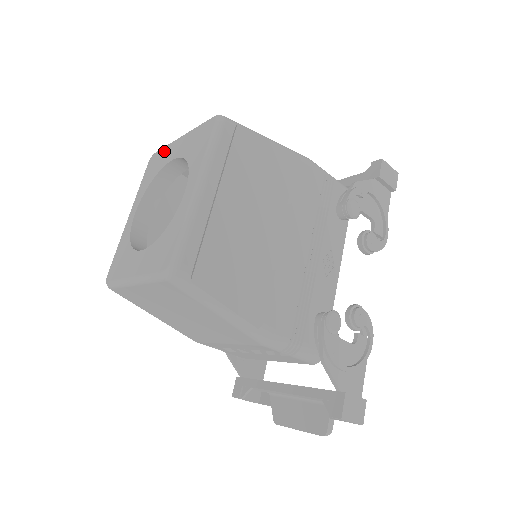
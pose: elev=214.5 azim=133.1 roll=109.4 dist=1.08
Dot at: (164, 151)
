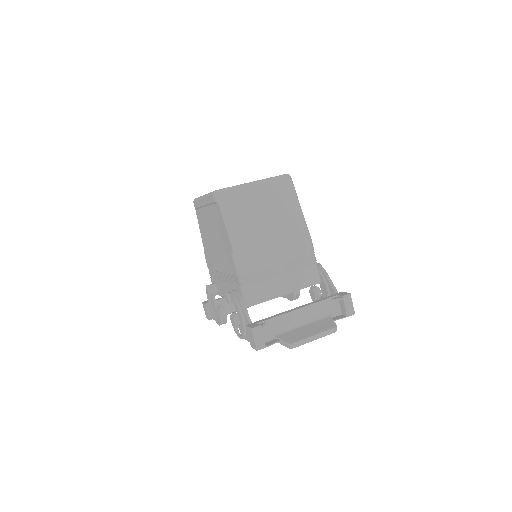
Dot at: occluded
